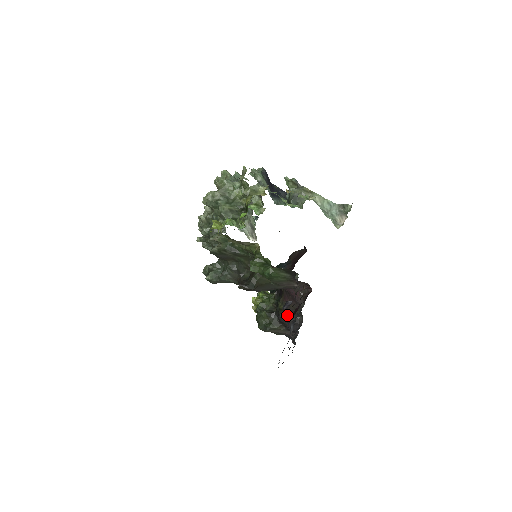
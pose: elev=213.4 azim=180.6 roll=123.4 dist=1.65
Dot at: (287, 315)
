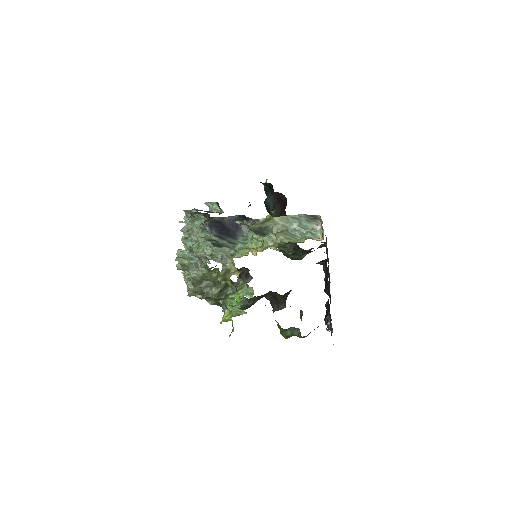
Dot at: occluded
